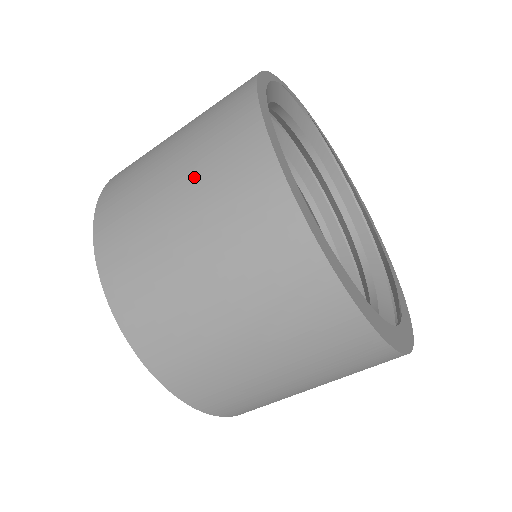
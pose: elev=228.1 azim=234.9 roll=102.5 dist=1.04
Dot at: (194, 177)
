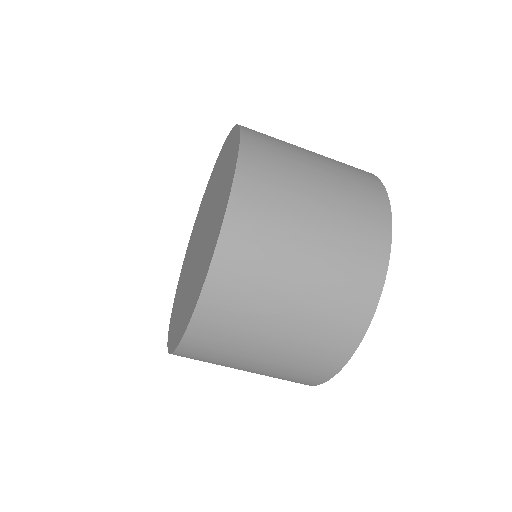
Dot at: (331, 162)
